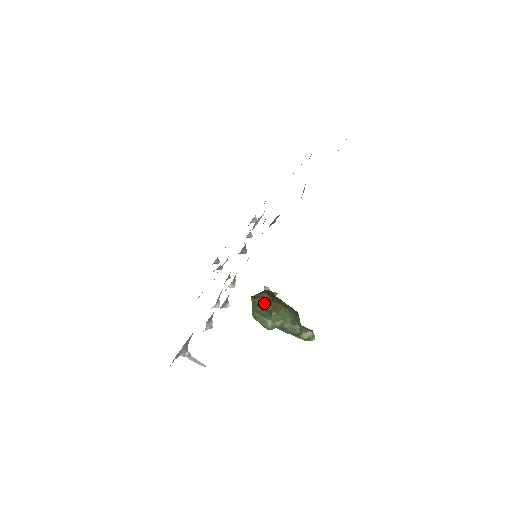
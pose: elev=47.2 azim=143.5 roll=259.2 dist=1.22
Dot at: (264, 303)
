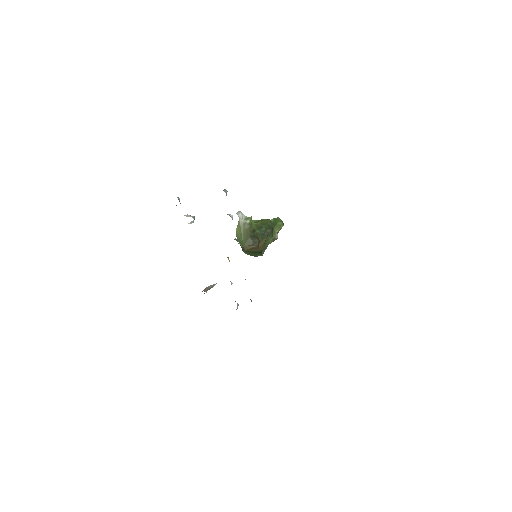
Dot at: (255, 250)
